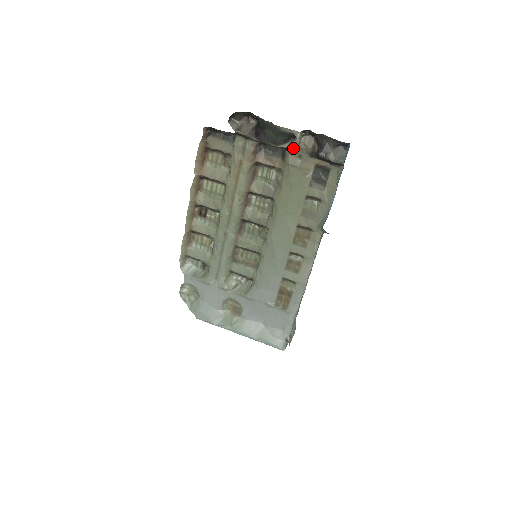
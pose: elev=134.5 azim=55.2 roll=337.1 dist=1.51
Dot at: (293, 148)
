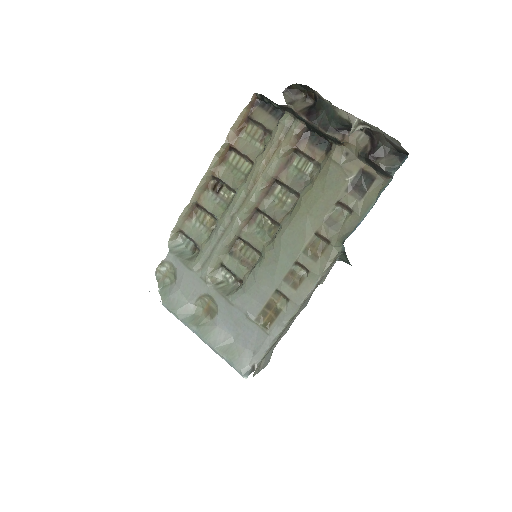
Dot at: (343, 141)
